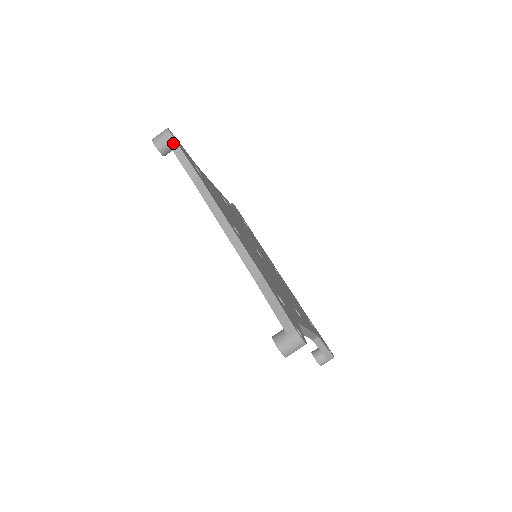
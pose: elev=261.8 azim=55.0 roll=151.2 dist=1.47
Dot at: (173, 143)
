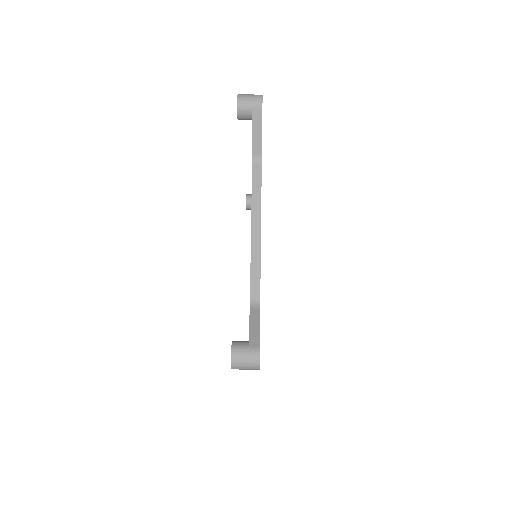
Dot at: occluded
